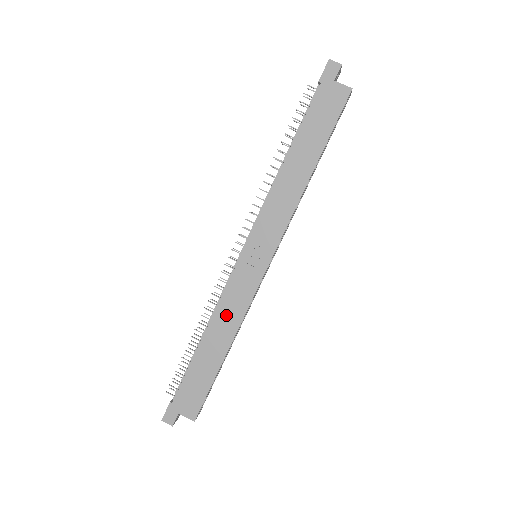
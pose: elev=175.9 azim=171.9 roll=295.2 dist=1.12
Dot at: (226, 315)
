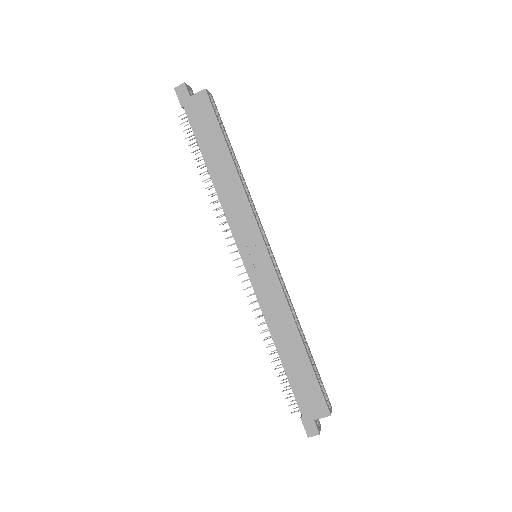
Dot at: (275, 316)
